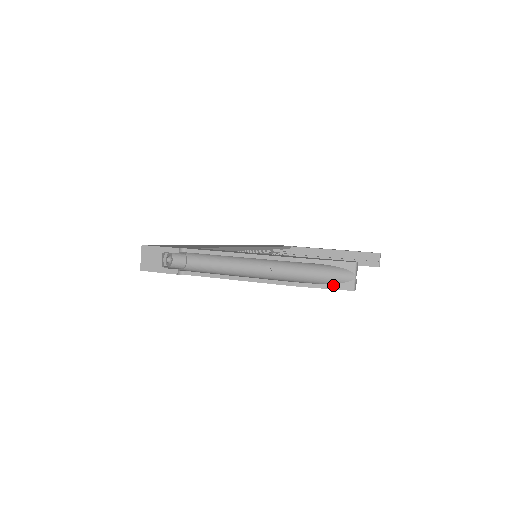
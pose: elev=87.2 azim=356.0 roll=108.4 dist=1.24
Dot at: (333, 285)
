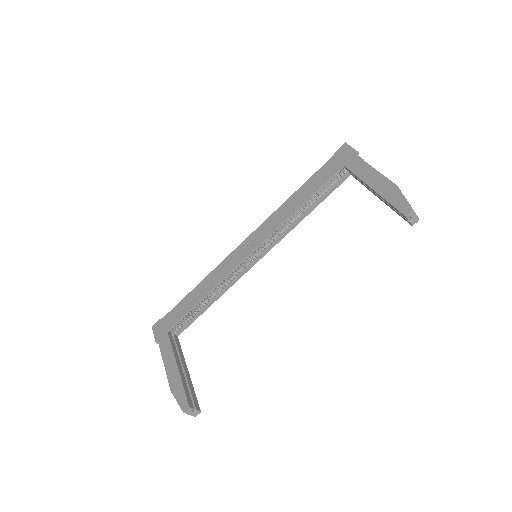
Dot at: occluded
